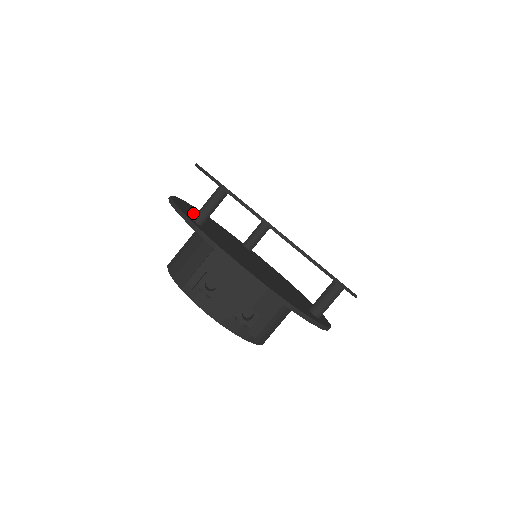
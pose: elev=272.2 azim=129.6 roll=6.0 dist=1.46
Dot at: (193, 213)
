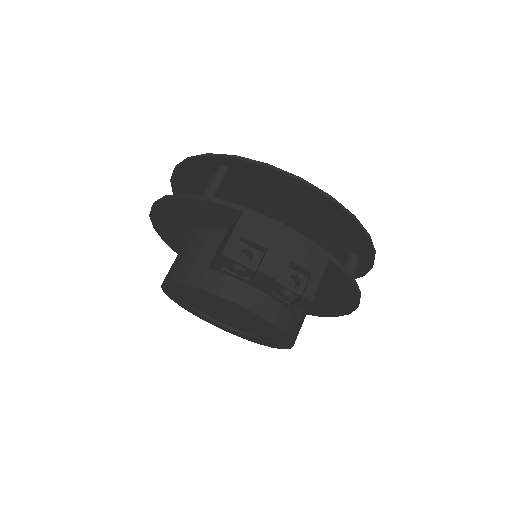
Dot at: occluded
